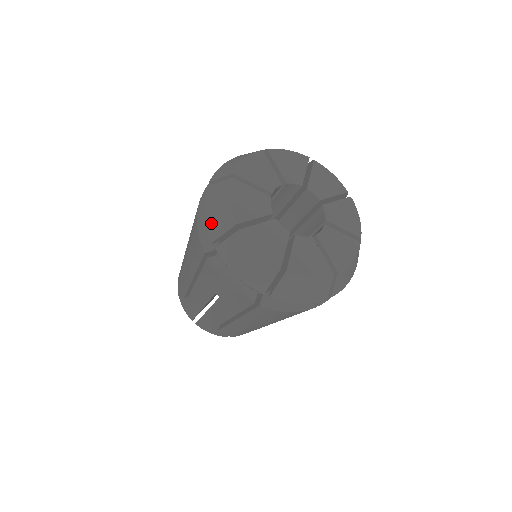
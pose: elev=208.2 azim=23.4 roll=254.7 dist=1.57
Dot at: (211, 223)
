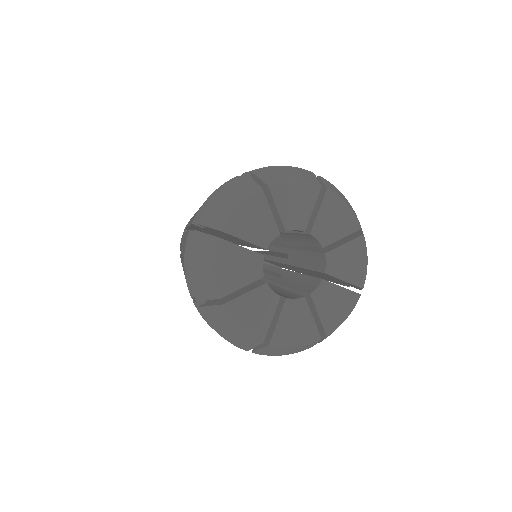
Dot at: (211, 208)
